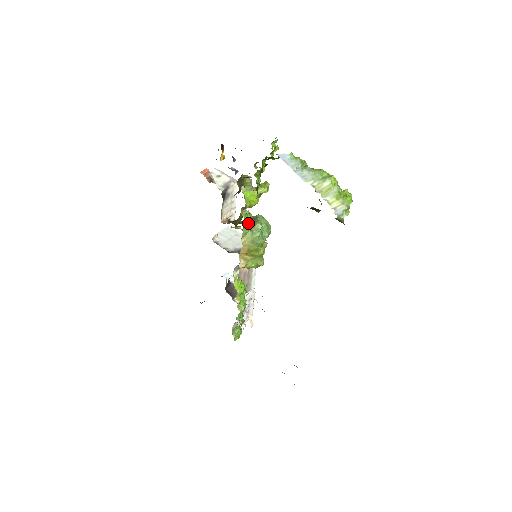
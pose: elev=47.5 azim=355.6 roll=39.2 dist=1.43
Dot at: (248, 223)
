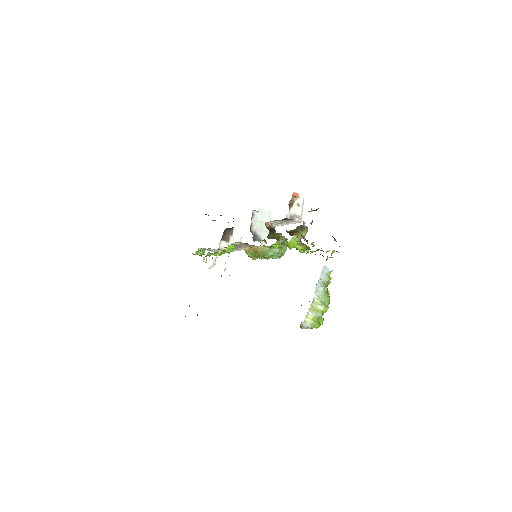
Dot at: (274, 247)
